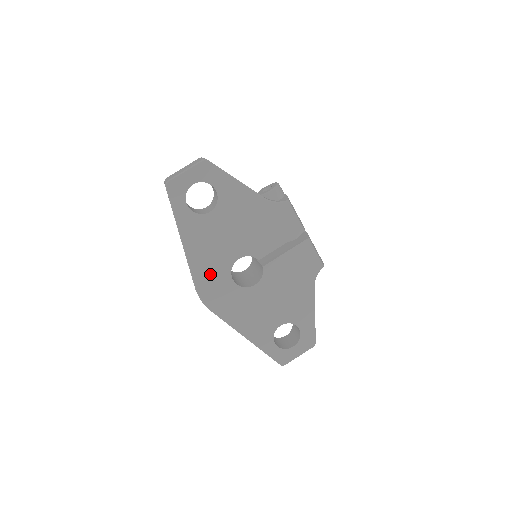
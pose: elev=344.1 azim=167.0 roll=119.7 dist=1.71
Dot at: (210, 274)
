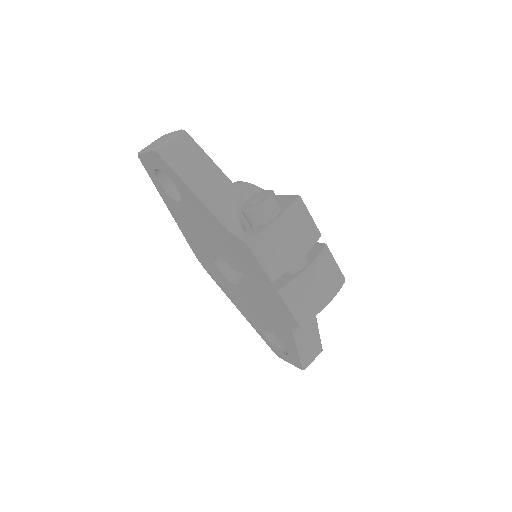
Dot at: (199, 250)
